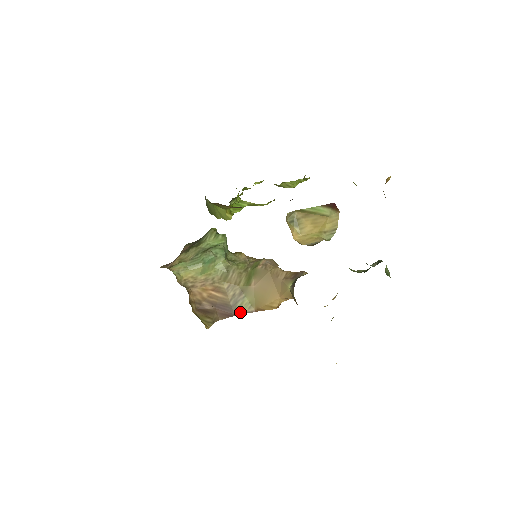
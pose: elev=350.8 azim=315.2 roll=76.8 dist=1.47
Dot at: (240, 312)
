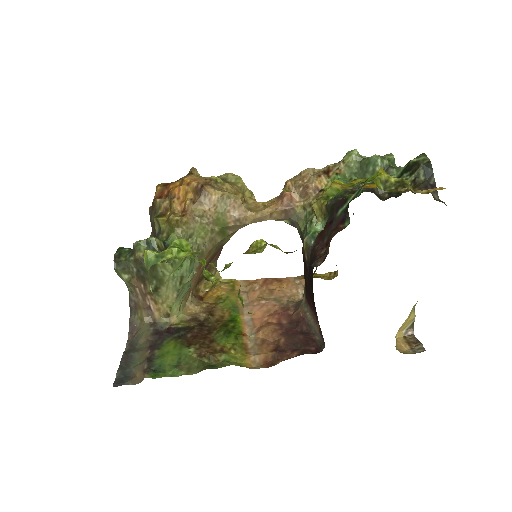
Dot at: occluded
